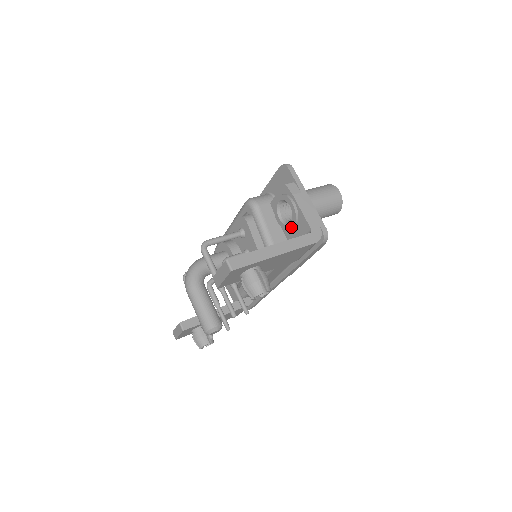
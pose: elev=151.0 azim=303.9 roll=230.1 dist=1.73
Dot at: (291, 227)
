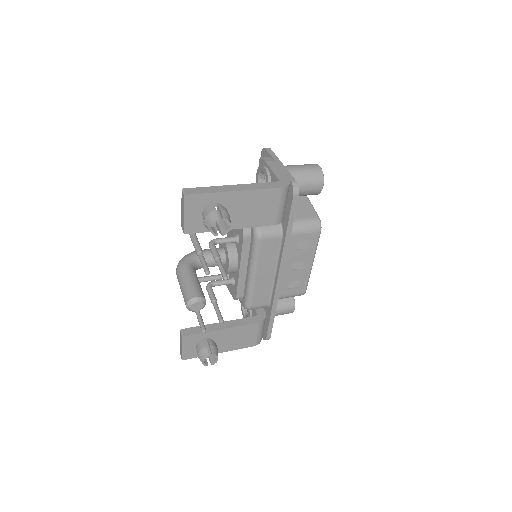
Dot at: occluded
